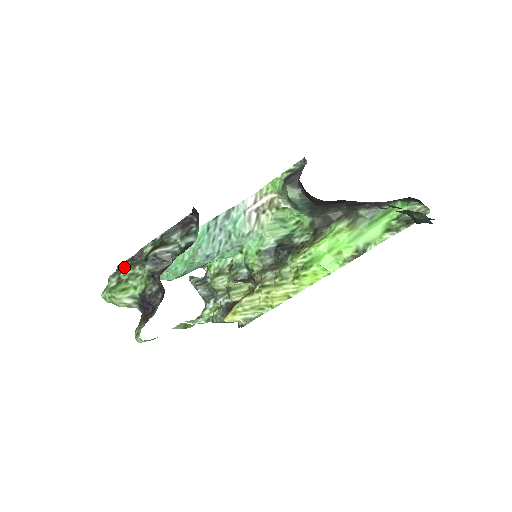
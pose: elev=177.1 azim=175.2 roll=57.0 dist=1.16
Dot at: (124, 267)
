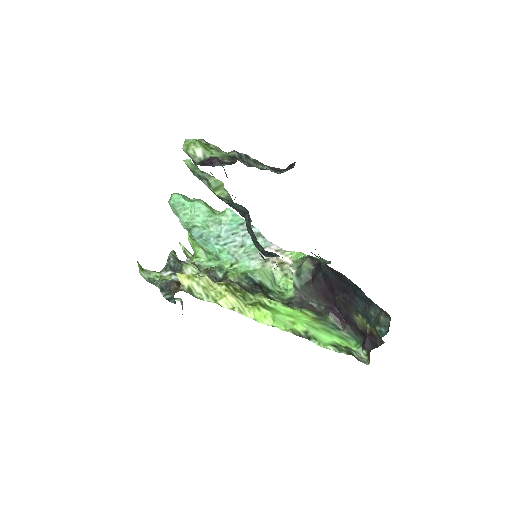
Dot at: occluded
